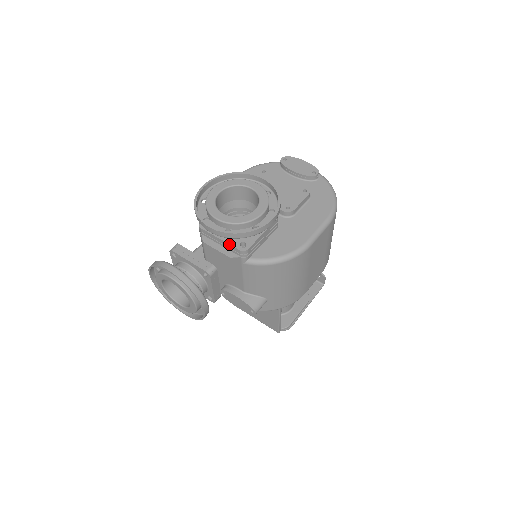
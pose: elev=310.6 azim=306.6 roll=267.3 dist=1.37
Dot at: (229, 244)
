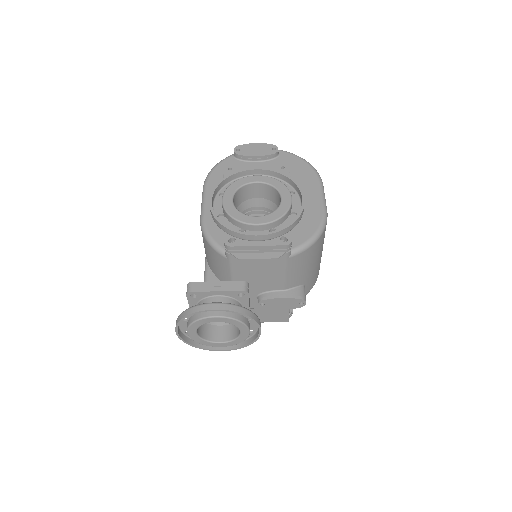
Dot at: (271, 245)
